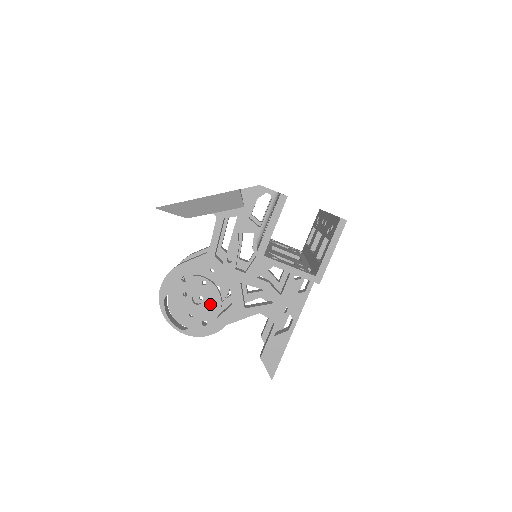
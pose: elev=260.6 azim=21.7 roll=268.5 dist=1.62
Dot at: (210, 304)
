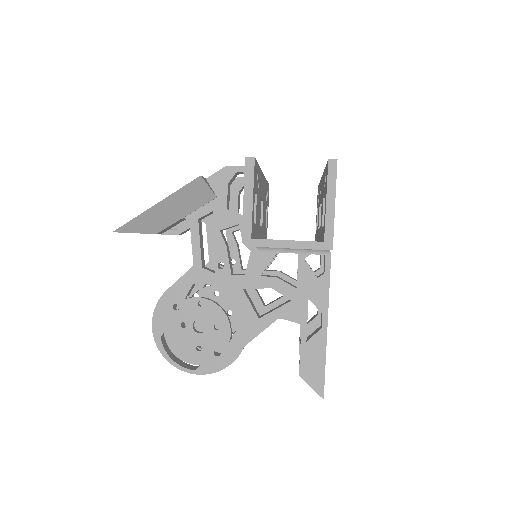
Dot at: occluded
